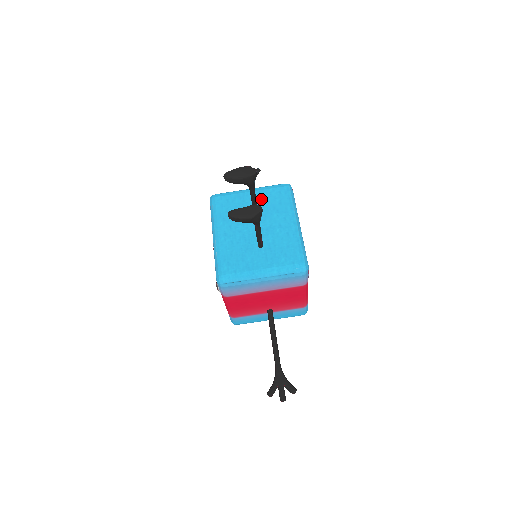
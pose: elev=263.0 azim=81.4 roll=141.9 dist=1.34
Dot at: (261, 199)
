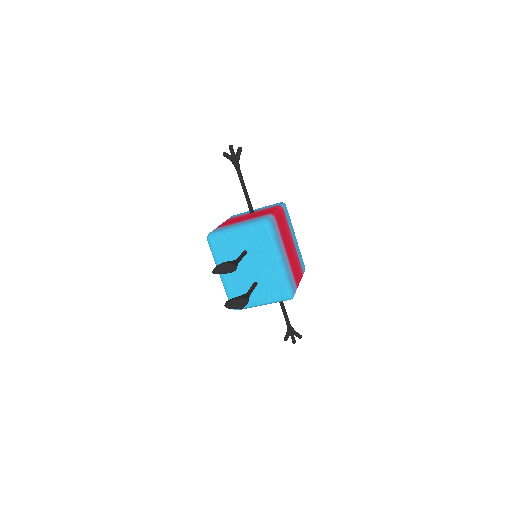
Dot at: (247, 241)
